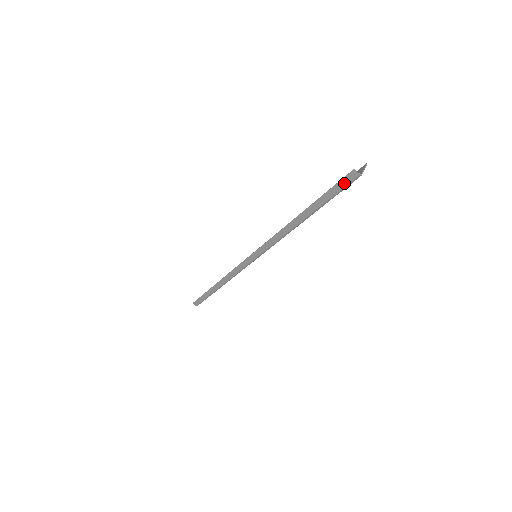
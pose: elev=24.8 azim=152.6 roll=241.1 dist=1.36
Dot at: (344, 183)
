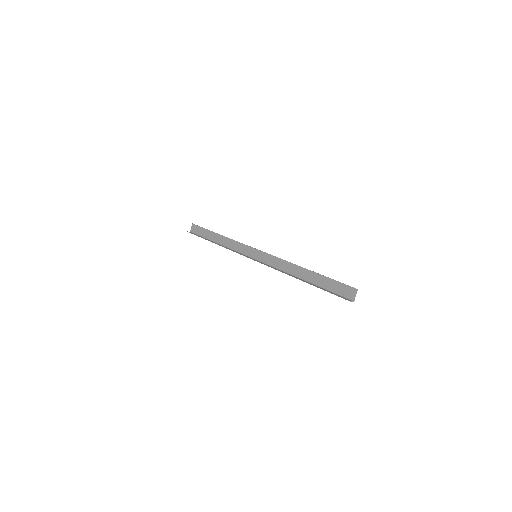
Dot at: (341, 297)
